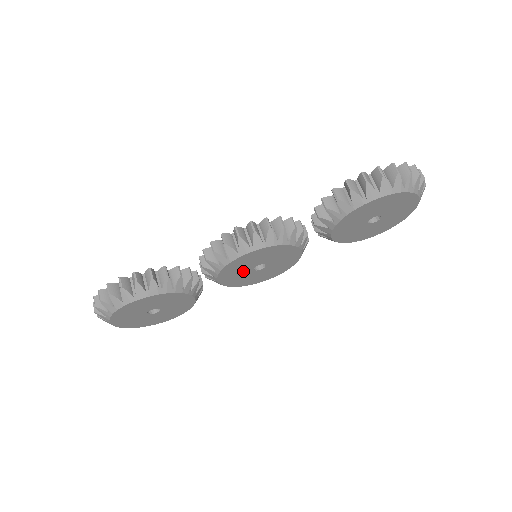
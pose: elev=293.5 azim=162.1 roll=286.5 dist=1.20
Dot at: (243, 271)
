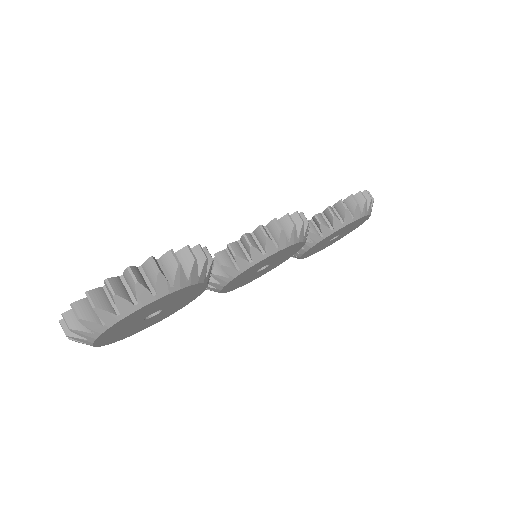
Dot at: (256, 269)
